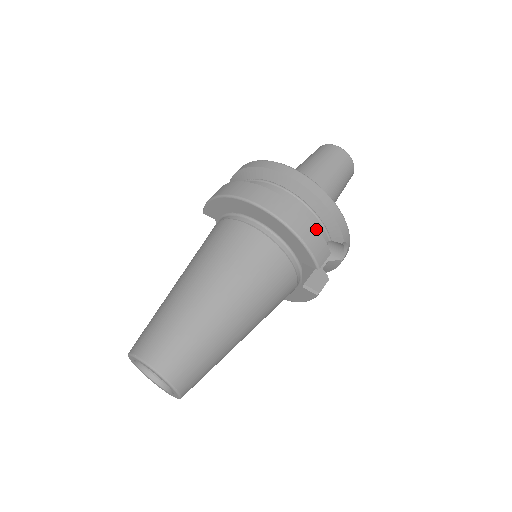
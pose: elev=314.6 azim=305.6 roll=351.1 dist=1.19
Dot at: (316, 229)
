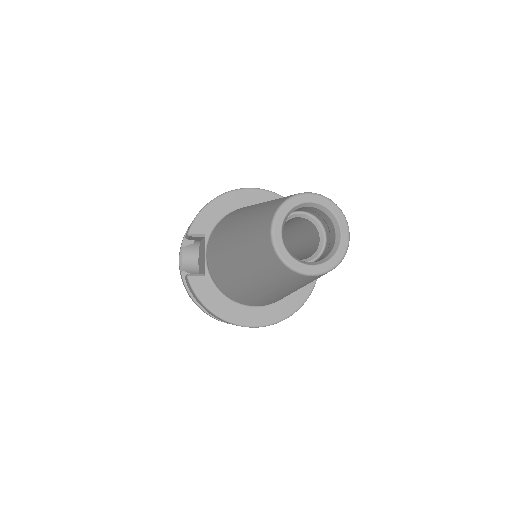
Dot at: occluded
